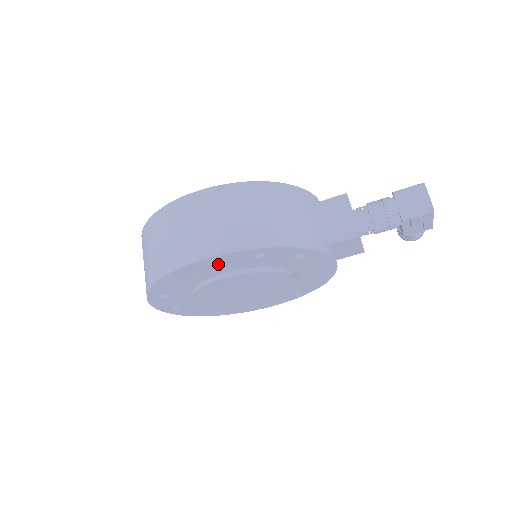
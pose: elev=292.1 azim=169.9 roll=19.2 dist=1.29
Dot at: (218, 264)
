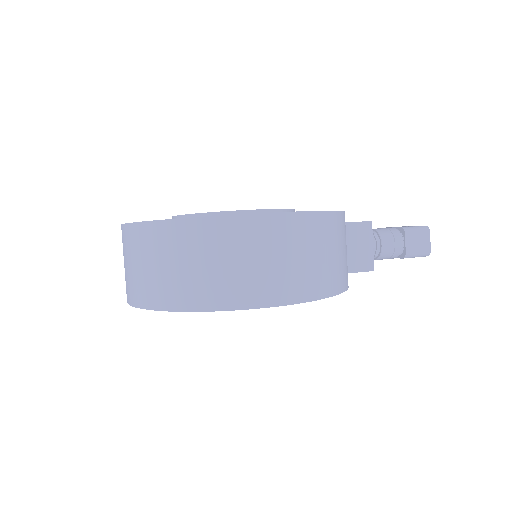
Dot at: occluded
